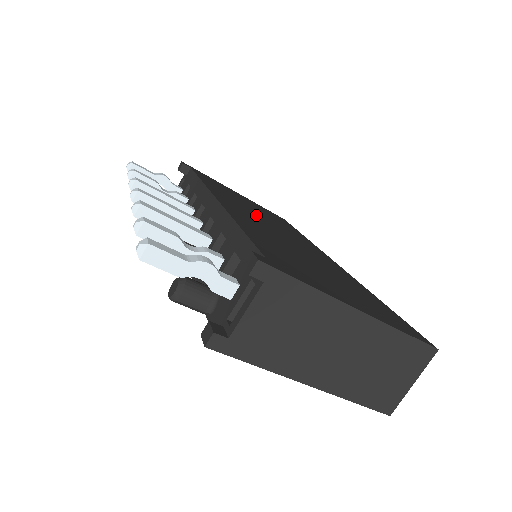
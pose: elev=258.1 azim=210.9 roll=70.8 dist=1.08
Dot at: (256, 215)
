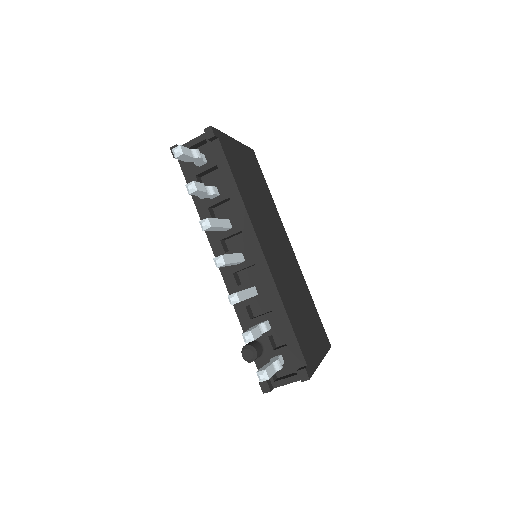
Dot at: (265, 224)
